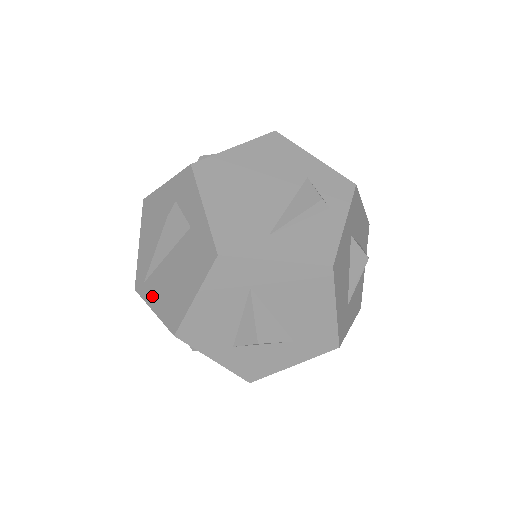
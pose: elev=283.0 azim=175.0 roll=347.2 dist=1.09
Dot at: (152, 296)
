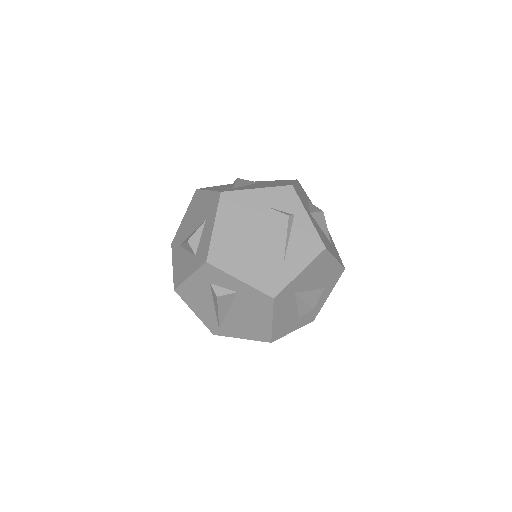
Dot at: (234, 333)
